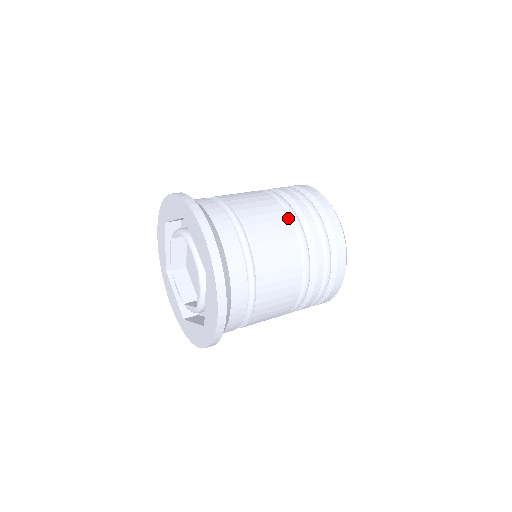
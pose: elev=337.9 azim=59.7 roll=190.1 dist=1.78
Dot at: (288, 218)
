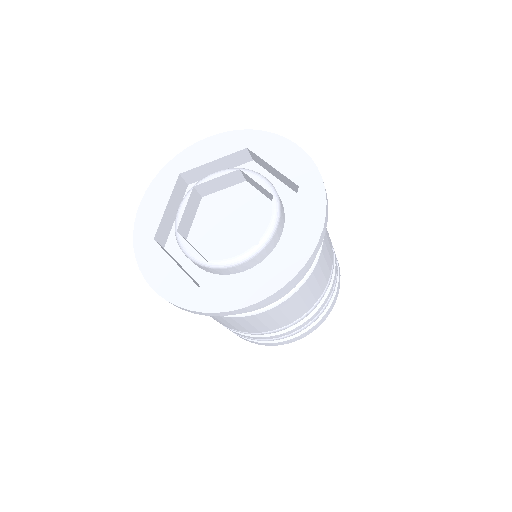
Dot at: occluded
